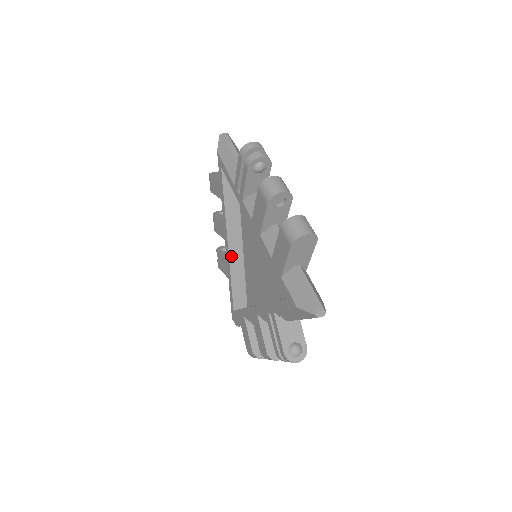
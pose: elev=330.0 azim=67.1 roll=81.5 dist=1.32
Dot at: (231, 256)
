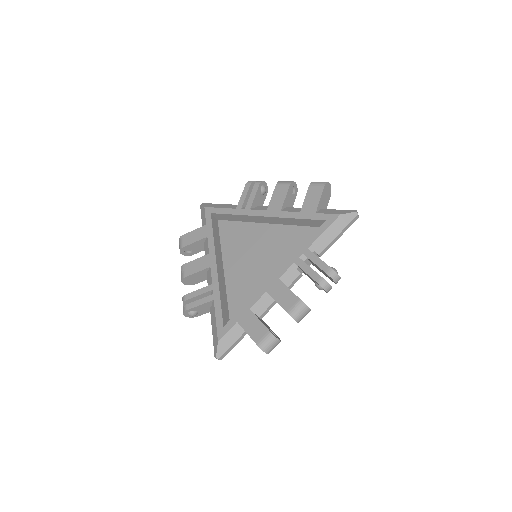
Dot at: (219, 276)
